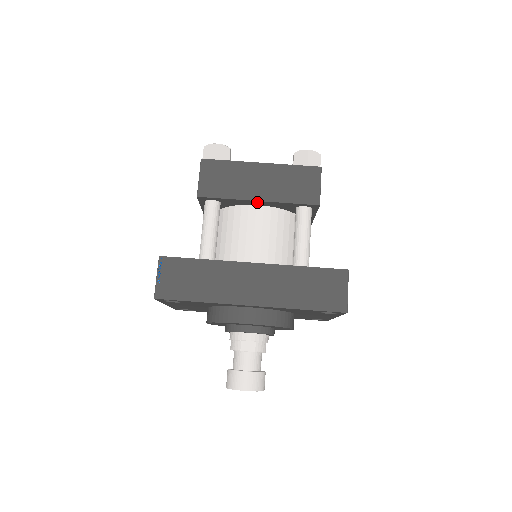
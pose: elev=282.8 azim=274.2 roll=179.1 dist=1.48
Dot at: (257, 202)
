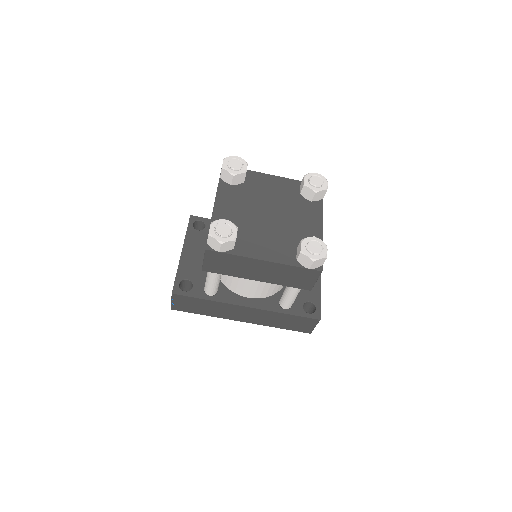
Dot at: occluded
